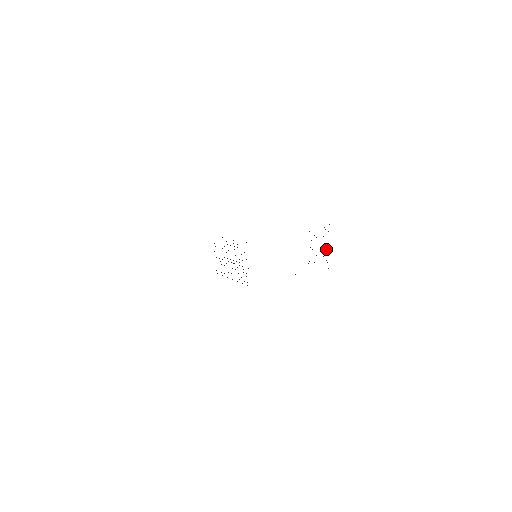
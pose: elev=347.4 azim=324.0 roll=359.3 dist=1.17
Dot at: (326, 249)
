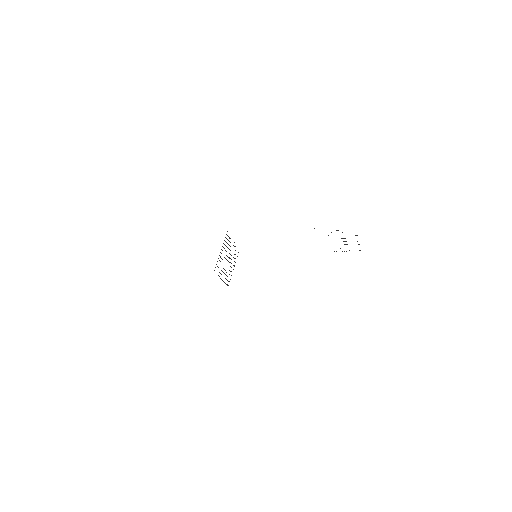
Dot at: occluded
